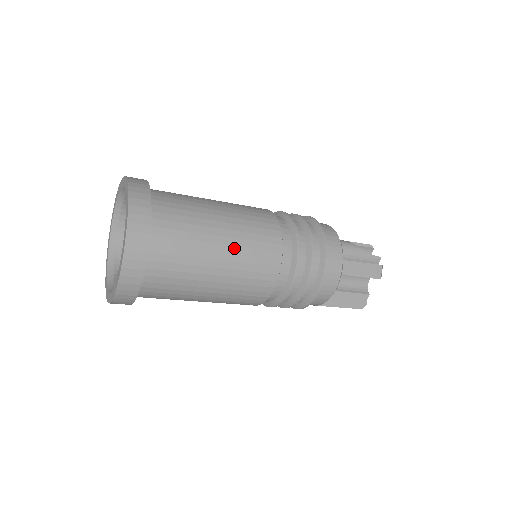
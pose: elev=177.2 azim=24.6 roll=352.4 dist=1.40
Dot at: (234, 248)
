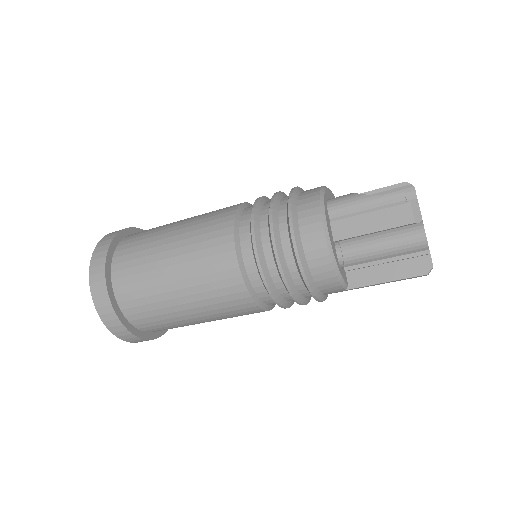
Dot at: (183, 257)
